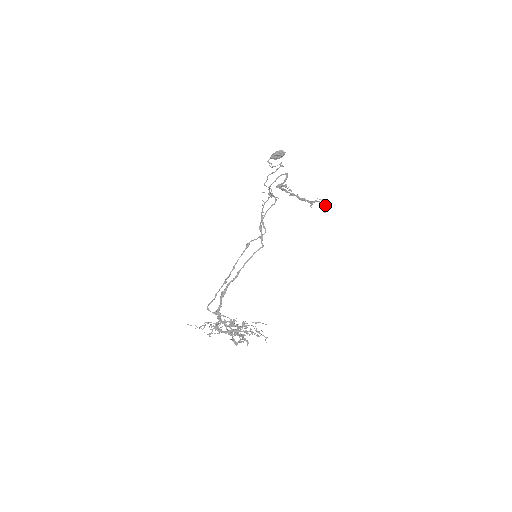
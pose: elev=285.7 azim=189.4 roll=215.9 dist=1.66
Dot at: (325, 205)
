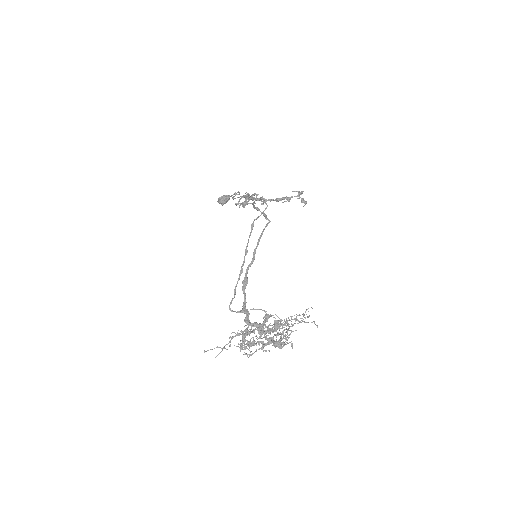
Dot at: (302, 198)
